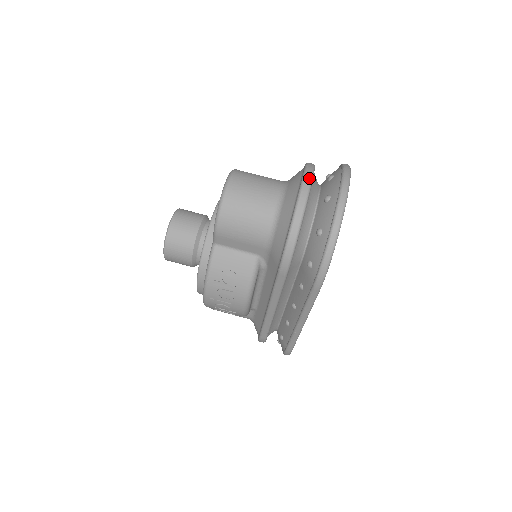
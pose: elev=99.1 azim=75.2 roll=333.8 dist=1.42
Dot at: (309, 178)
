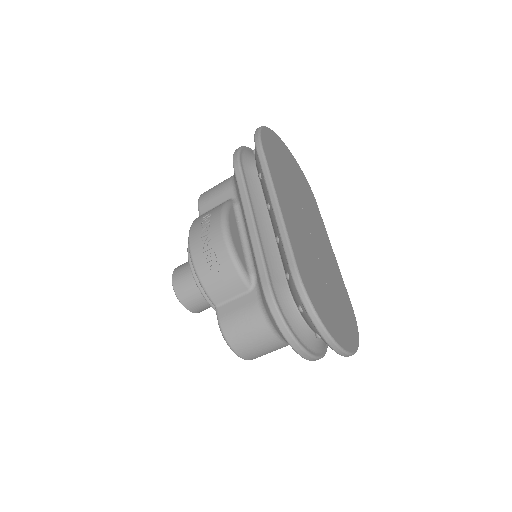
Dot at: (310, 358)
